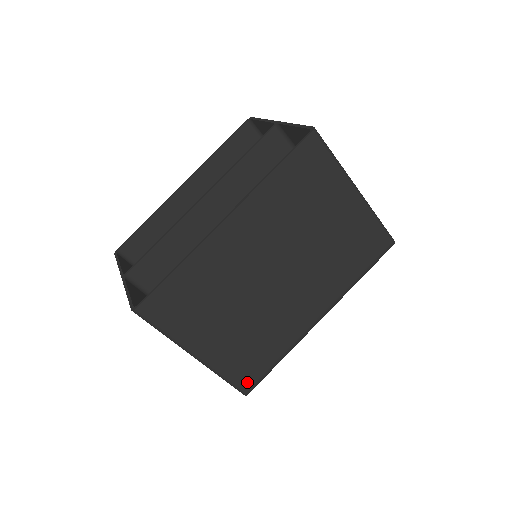
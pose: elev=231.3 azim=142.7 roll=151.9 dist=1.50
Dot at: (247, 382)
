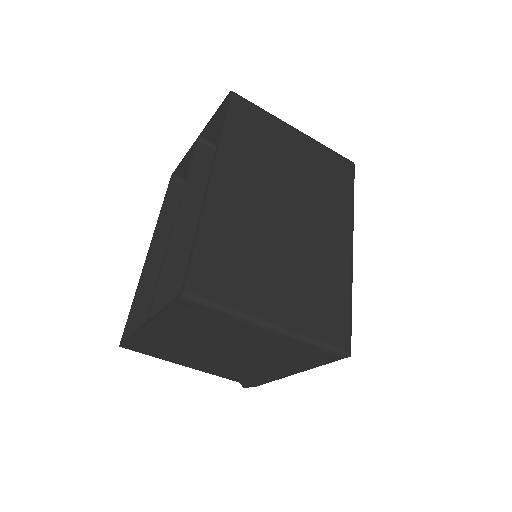
Dot at: (340, 338)
